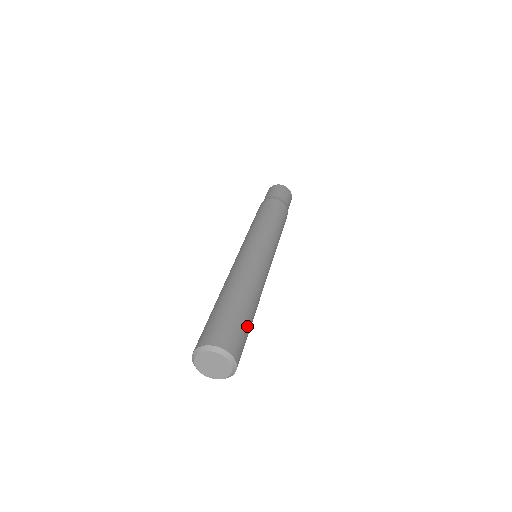
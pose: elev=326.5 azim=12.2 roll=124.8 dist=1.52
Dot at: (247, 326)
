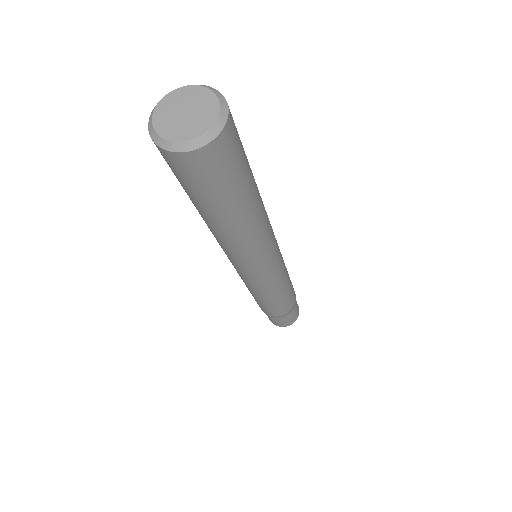
Dot at: occluded
